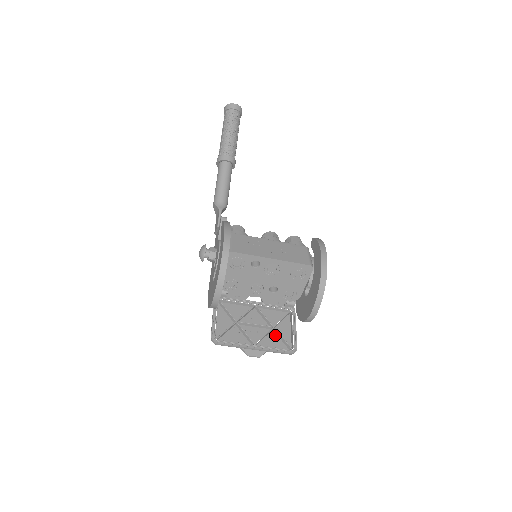
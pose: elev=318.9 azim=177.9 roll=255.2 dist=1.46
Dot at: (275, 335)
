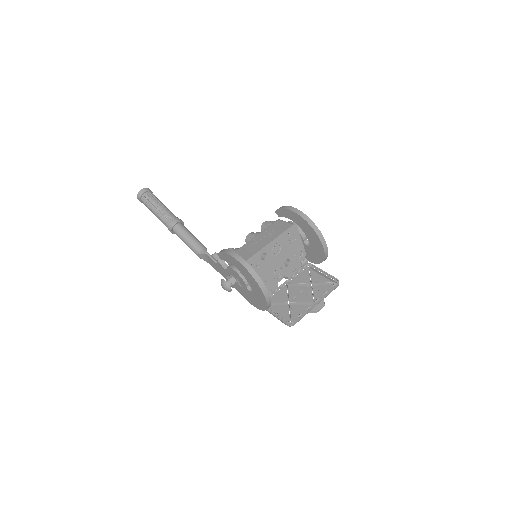
Dot at: (317, 287)
